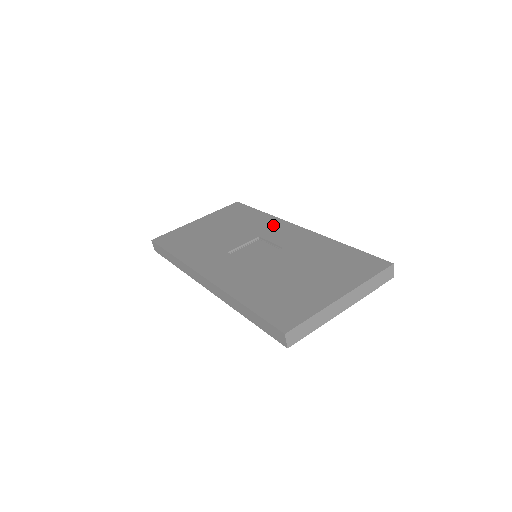
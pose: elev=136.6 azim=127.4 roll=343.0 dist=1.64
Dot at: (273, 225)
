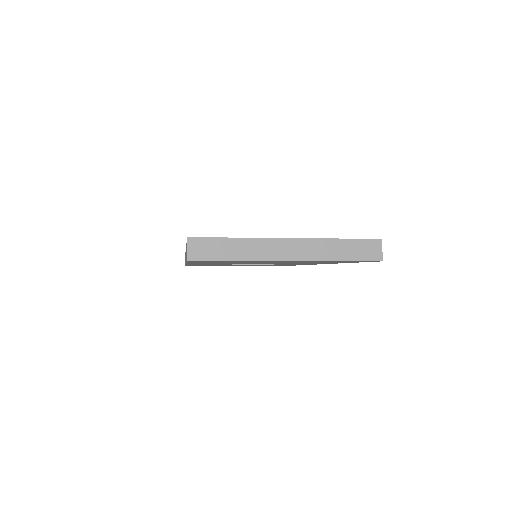
Dot at: occluded
